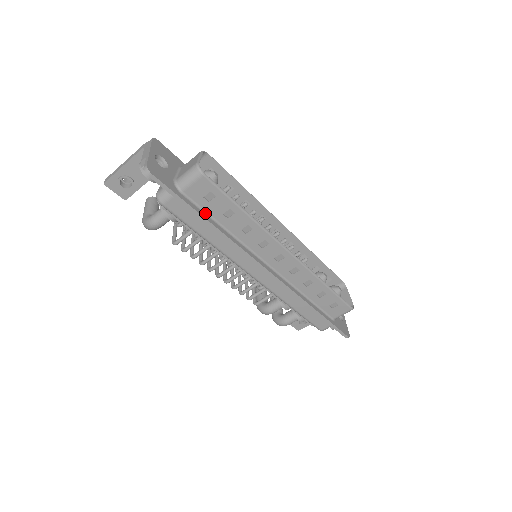
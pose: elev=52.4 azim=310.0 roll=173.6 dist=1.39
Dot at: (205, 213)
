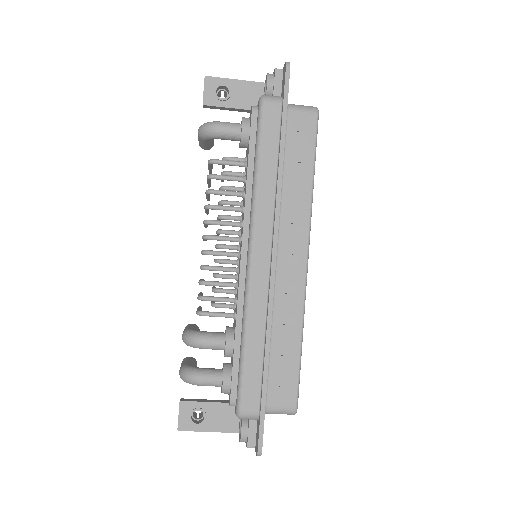
Dot at: occluded
